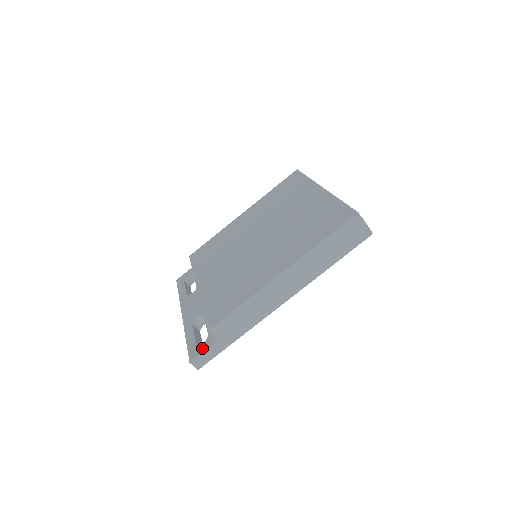
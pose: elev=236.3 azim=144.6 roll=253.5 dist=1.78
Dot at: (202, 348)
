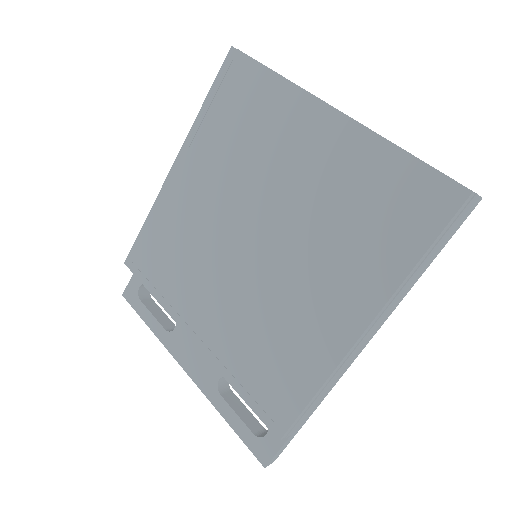
Dot at: (271, 445)
